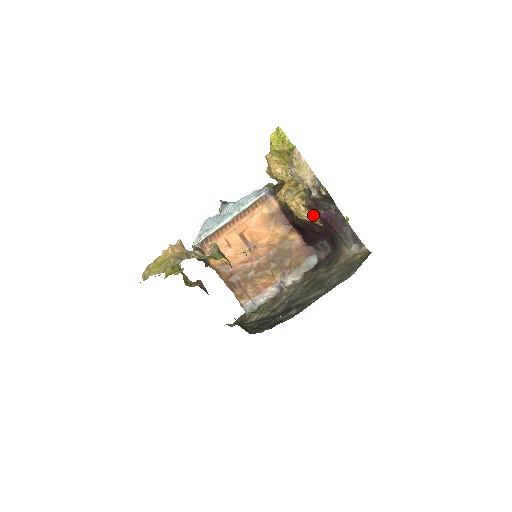
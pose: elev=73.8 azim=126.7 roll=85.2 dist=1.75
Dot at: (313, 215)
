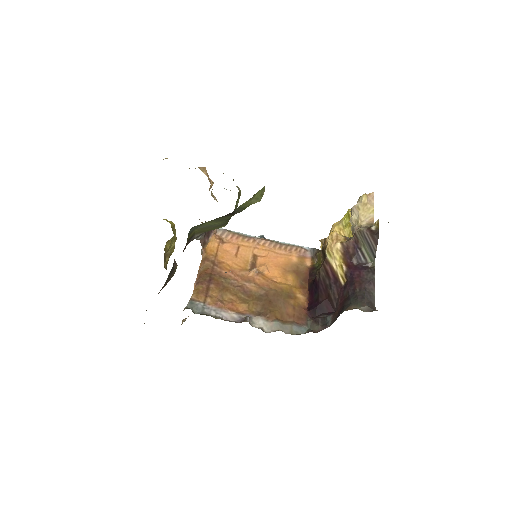
Dot at: (343, 261)
